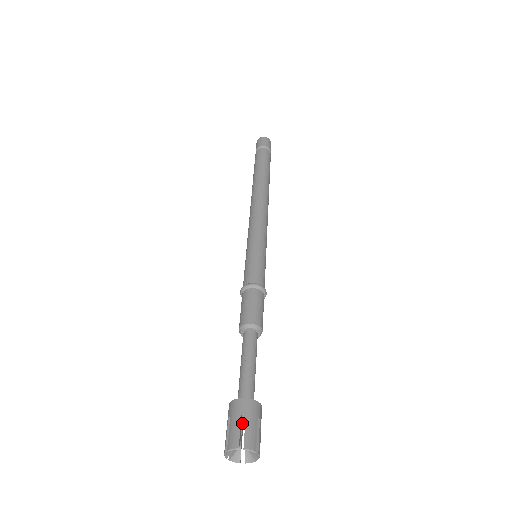
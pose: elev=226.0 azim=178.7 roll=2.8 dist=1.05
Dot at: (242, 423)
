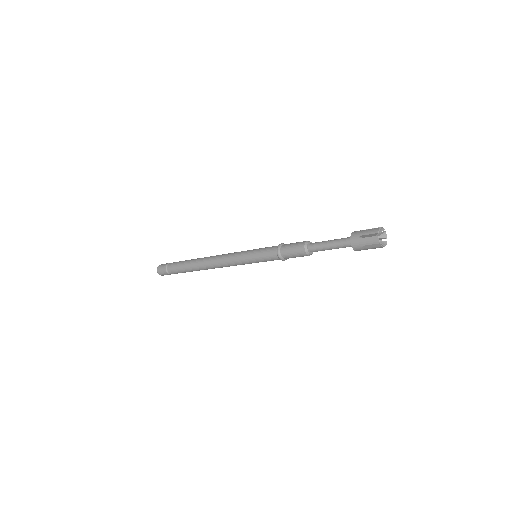
Dot at: occluded
